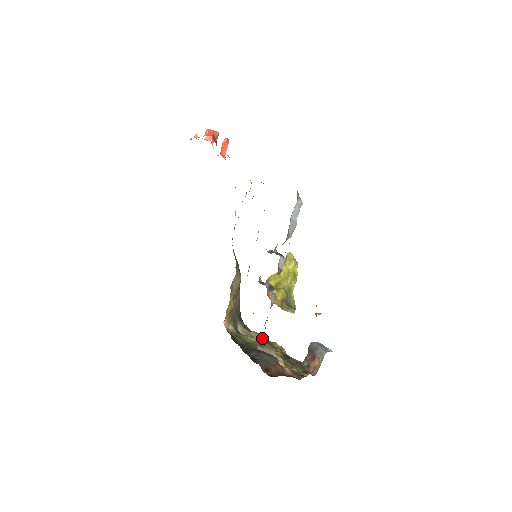
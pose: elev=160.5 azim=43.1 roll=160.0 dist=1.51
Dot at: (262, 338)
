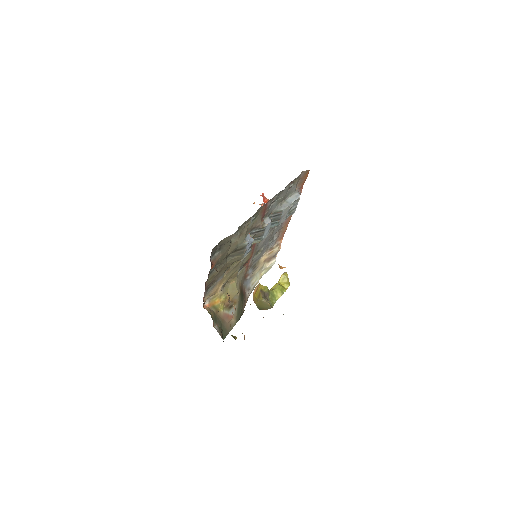
Dot at: (231, 335)
